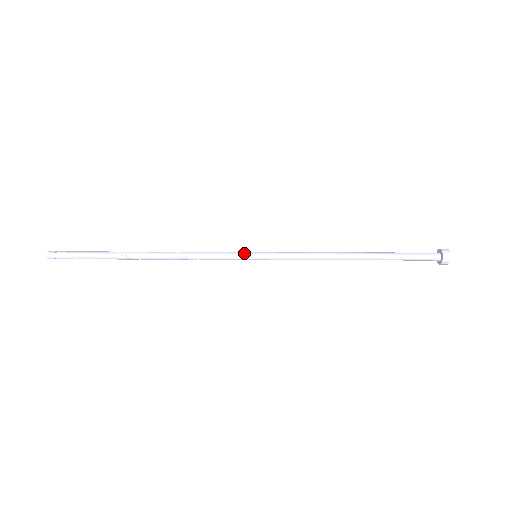
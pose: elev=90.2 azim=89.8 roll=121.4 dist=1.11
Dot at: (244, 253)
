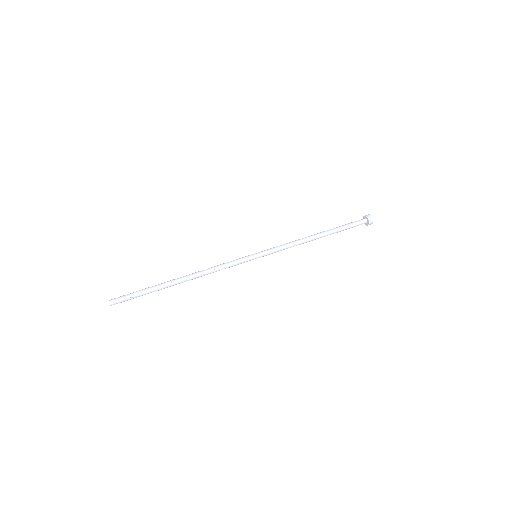
Dot at: (247, 256)
